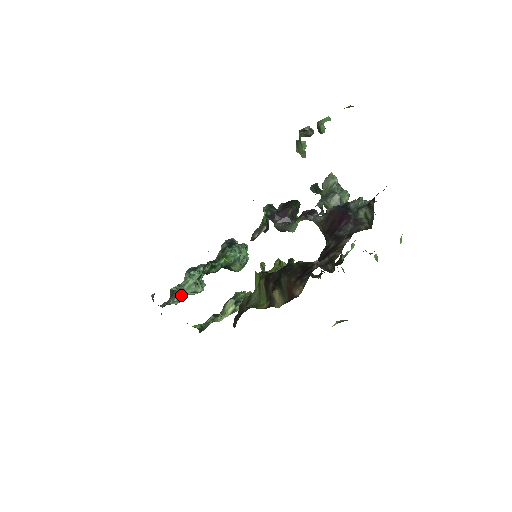
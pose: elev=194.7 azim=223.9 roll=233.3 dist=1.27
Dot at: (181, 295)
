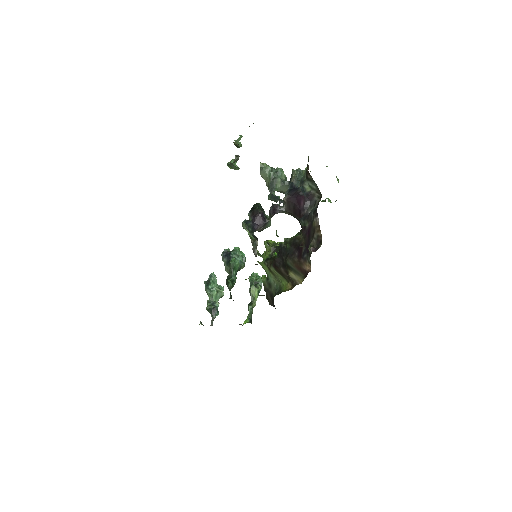
Dot at: (217, 308)
